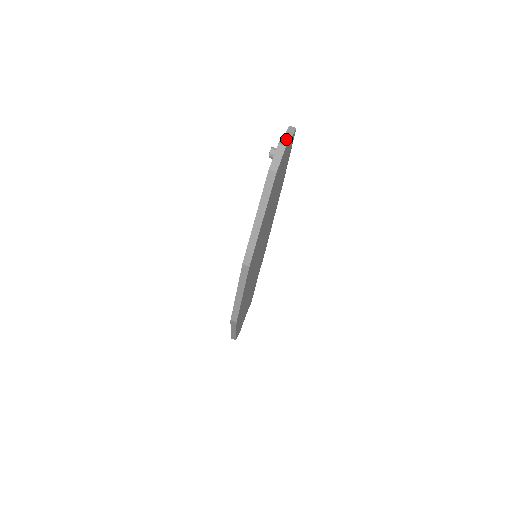
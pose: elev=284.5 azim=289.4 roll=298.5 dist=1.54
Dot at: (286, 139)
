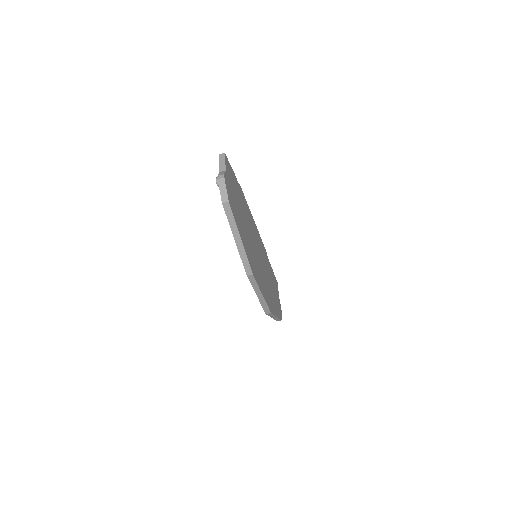
Dot at: (222, 169)
